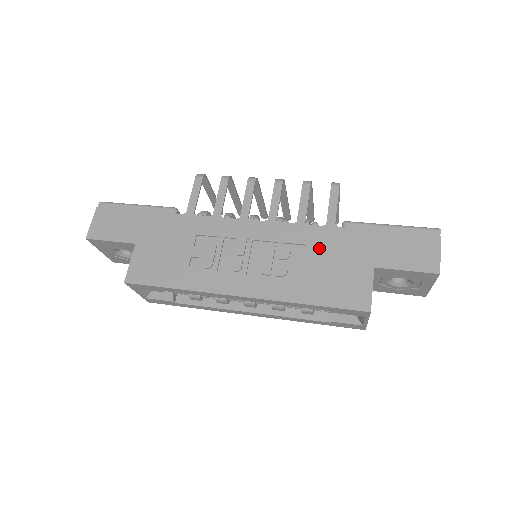
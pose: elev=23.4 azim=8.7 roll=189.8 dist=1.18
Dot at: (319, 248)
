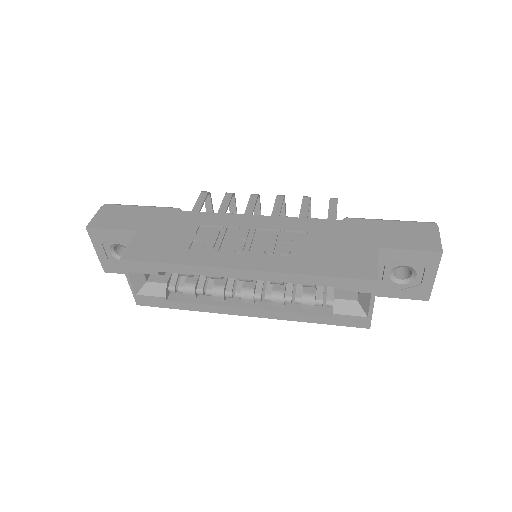
Dot at: (322, 234)
